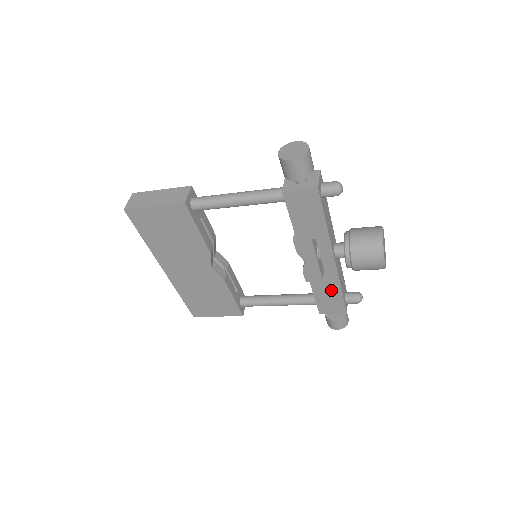
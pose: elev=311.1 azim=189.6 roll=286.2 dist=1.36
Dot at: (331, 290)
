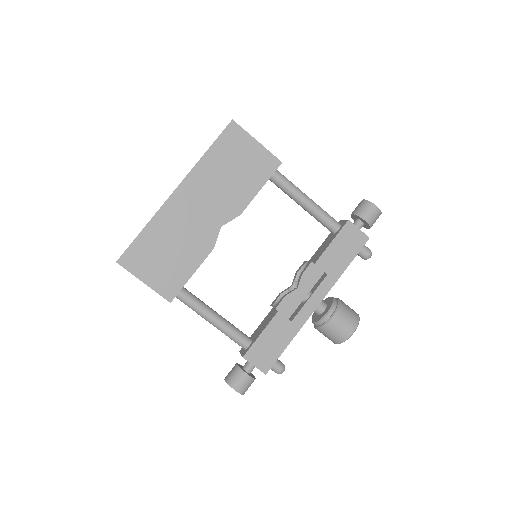
Dot at: (283, 335)
